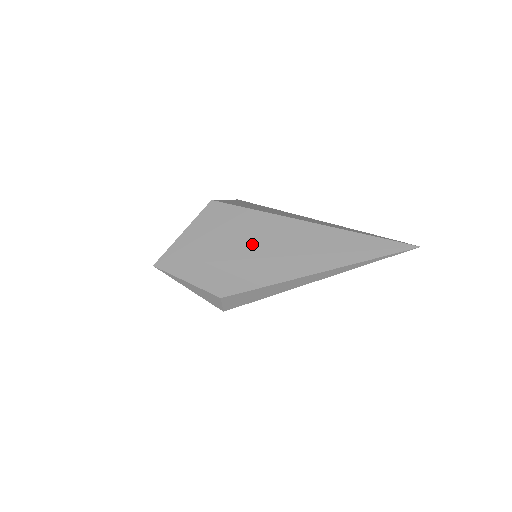
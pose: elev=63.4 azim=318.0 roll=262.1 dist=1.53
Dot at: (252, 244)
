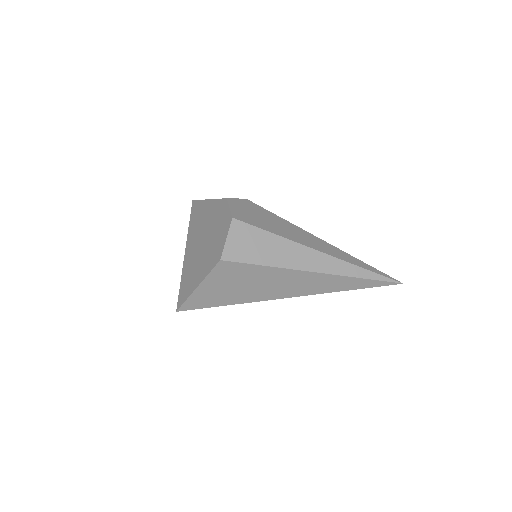
Dot at: (269, 291)
